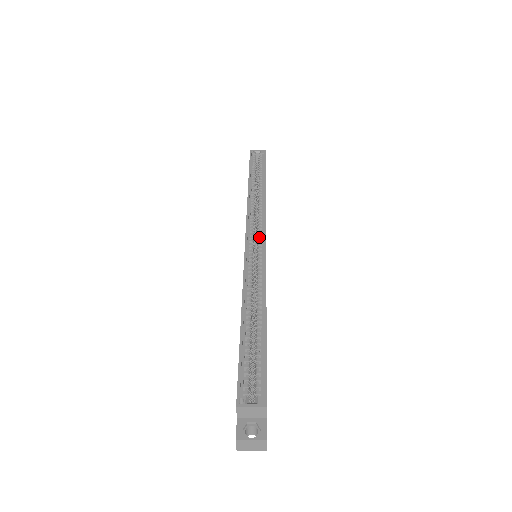
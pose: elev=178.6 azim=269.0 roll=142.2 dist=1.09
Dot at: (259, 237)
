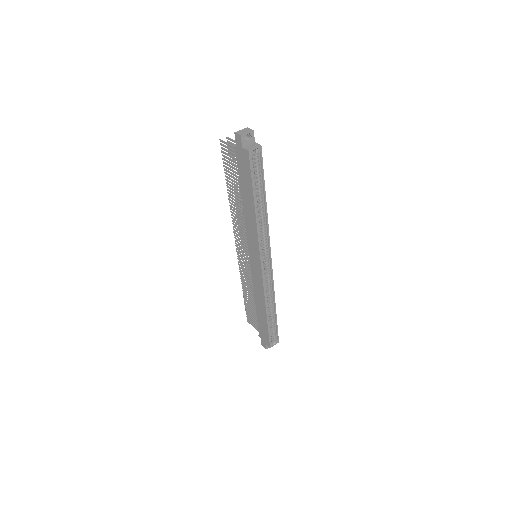
Dot at: (267, 262)
